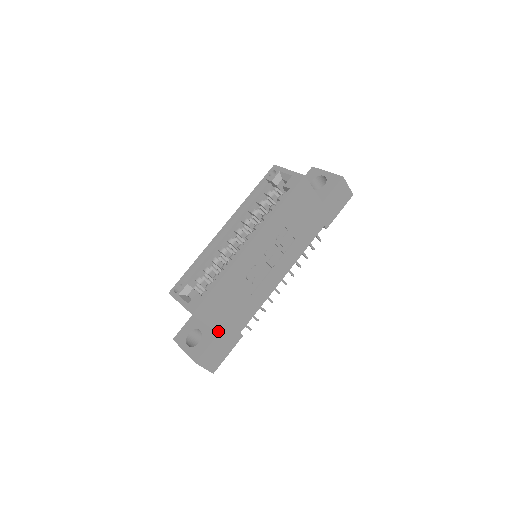
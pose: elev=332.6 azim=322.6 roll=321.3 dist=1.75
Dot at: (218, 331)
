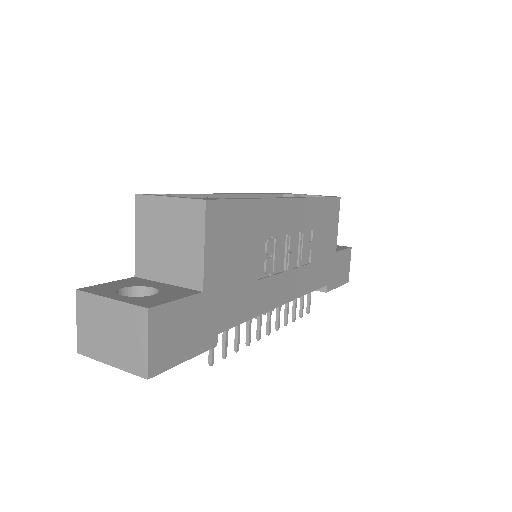
Dot at: (205, 286)
